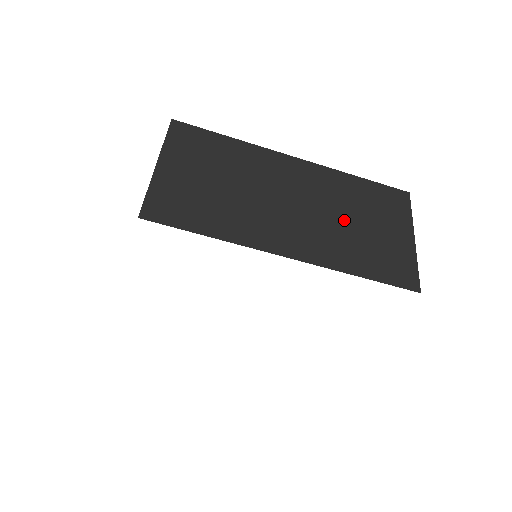
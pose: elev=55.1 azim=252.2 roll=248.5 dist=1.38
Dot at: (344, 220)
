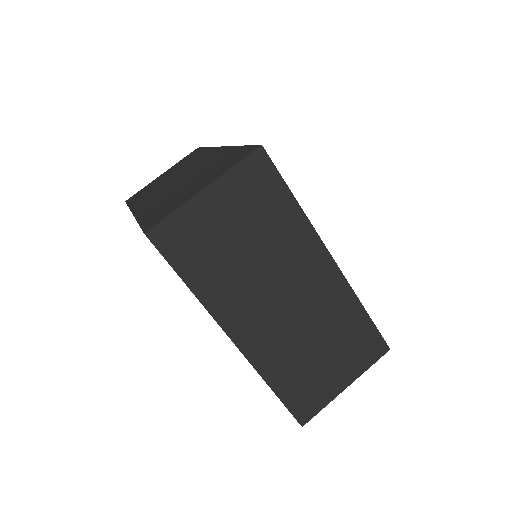
Dot at: (310, 339)
